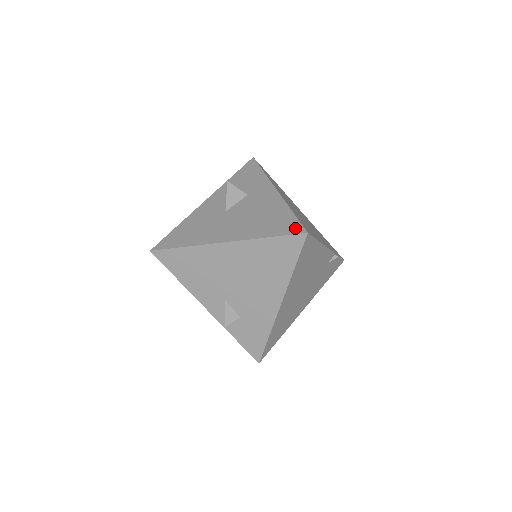
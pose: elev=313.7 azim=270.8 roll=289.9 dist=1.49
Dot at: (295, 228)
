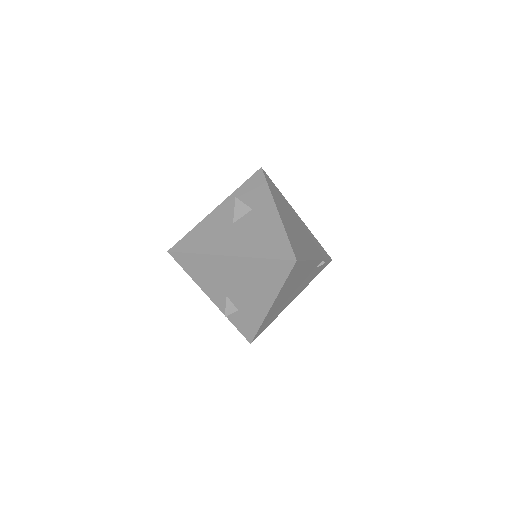
Dot at: (287, 254)
